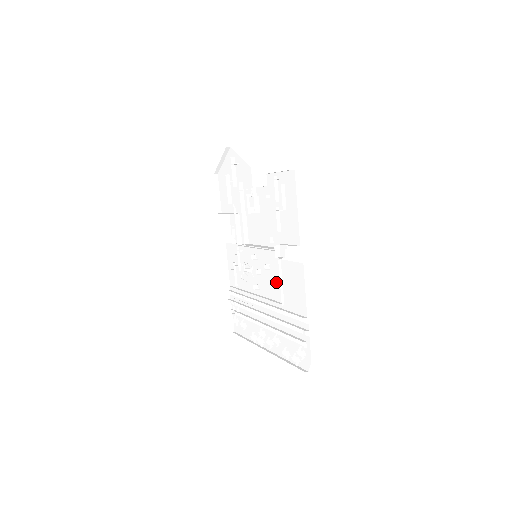
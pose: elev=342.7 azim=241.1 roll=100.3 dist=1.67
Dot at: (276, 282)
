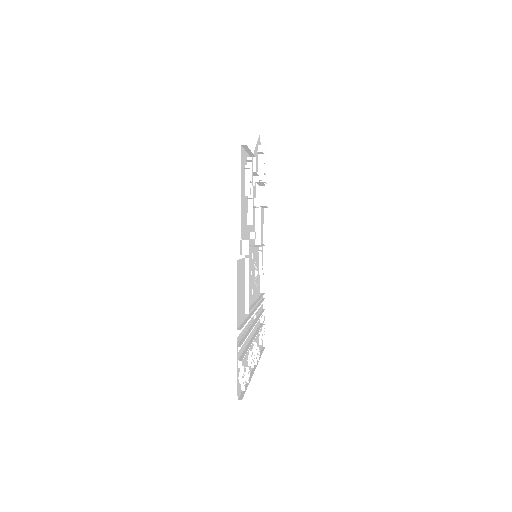
Dot at: occluded
